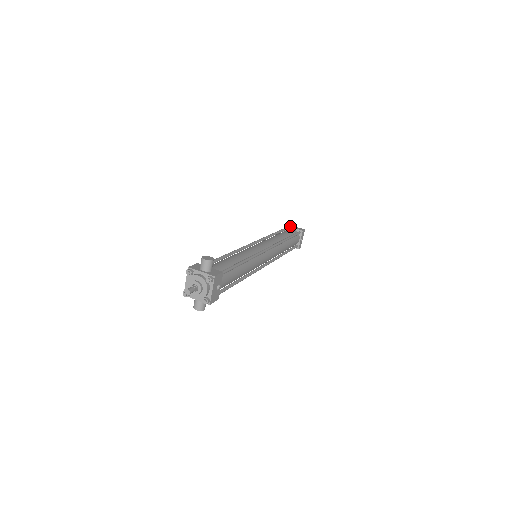
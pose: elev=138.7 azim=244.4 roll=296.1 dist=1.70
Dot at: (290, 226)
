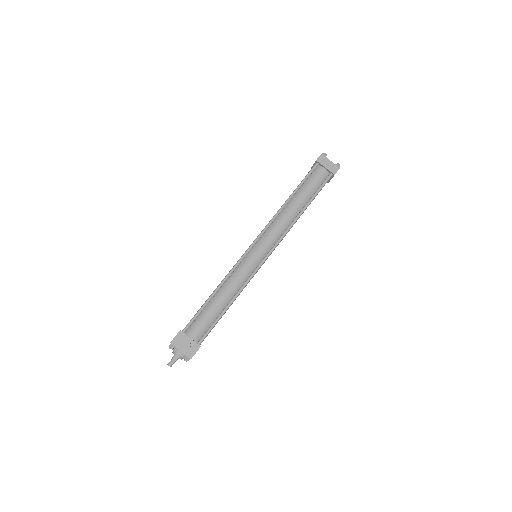
Dot at: (323, 161)
